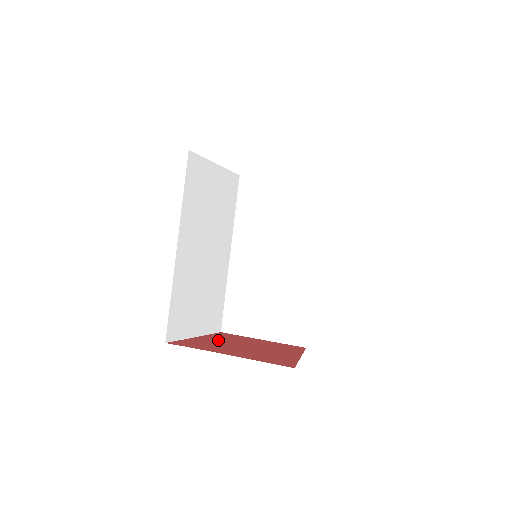
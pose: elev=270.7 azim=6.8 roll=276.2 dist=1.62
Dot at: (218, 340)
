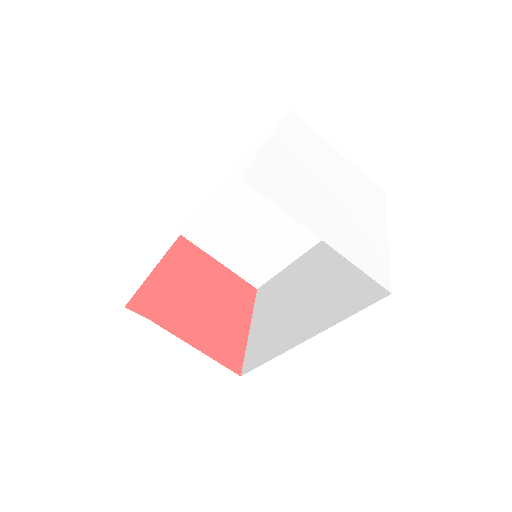
Dot at: (177, 278)
